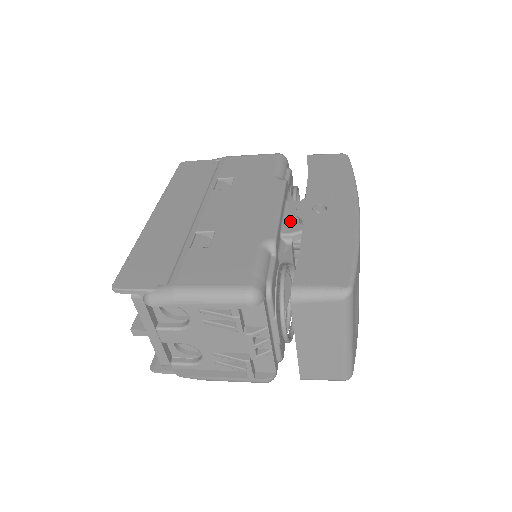
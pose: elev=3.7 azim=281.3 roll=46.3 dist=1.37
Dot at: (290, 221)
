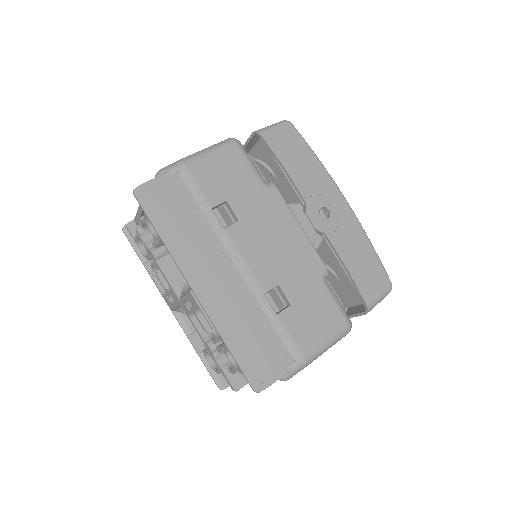
Dot at: (307, 233)
